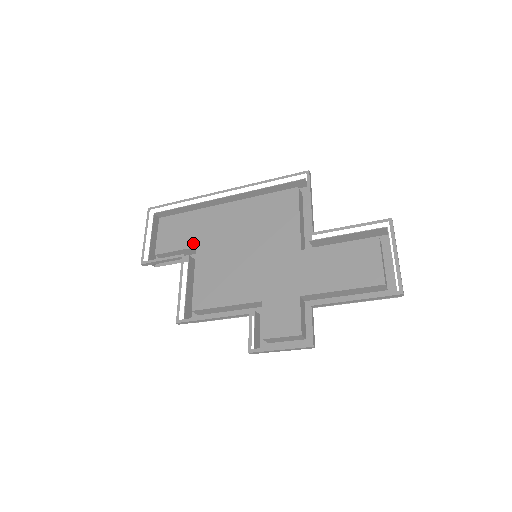
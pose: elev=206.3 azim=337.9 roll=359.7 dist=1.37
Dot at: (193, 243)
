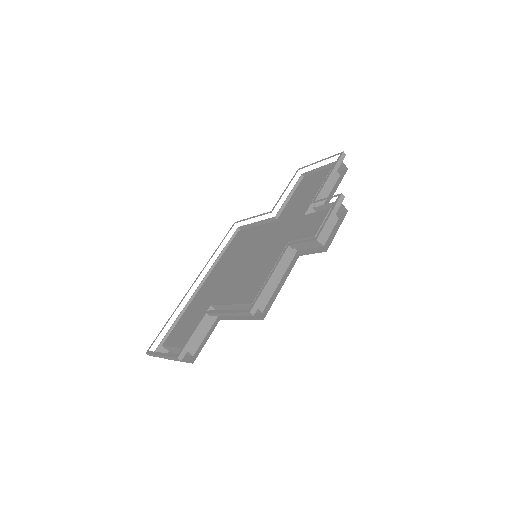
Dot at: (206, 308)
